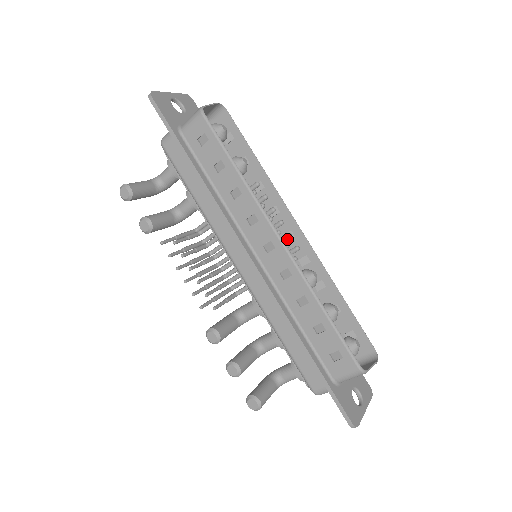
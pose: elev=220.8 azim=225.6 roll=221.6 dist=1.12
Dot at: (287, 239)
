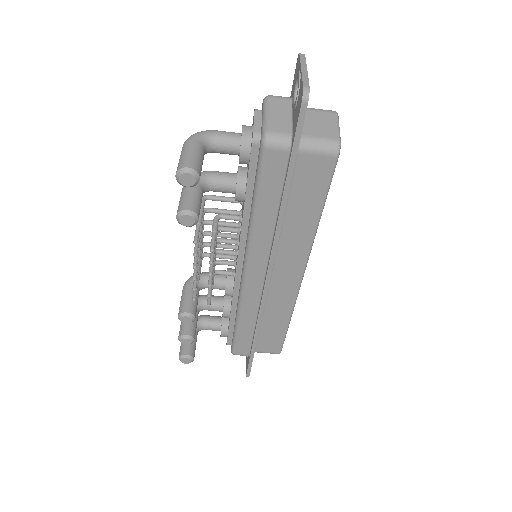
Dot at: occluded
